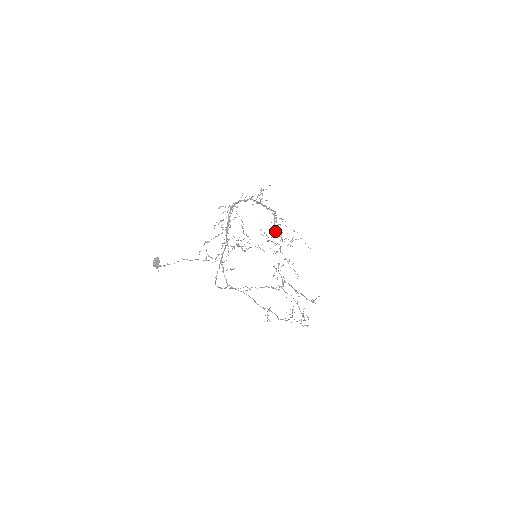
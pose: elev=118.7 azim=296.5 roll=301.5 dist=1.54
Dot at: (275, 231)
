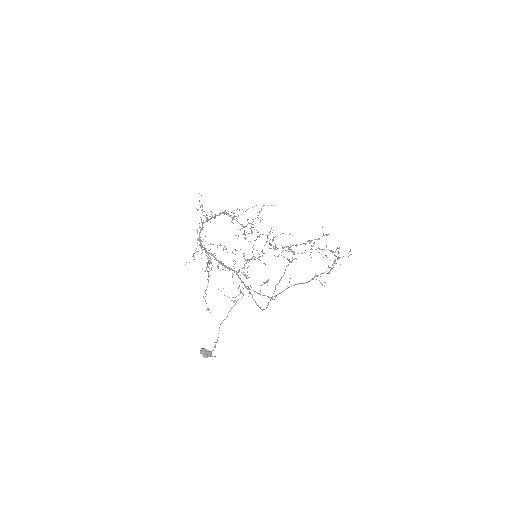
Dot at: (241, 224)
